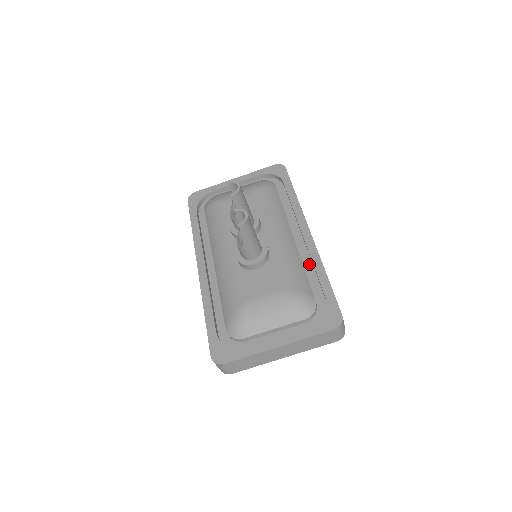
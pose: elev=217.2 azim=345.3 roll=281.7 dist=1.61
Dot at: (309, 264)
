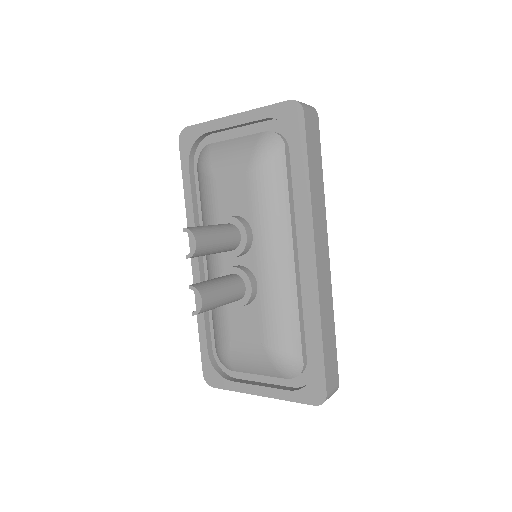
Dot at: occluded
